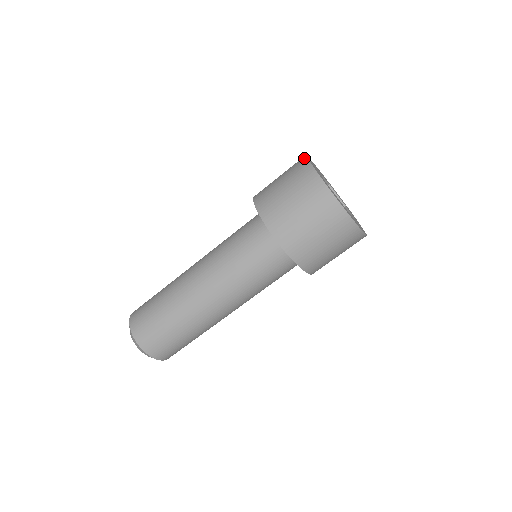
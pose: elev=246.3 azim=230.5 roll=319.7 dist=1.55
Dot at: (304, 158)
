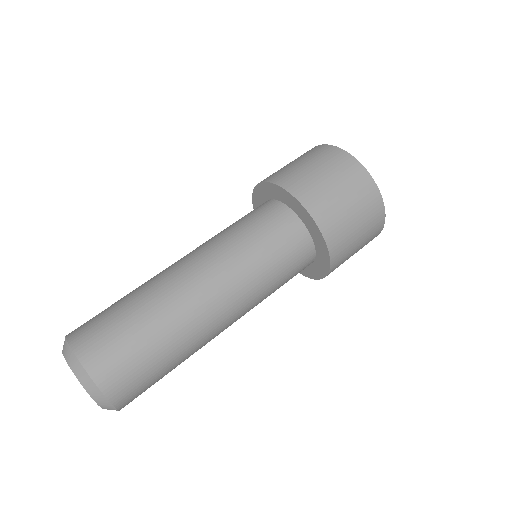
Dot at: (326, 145)
